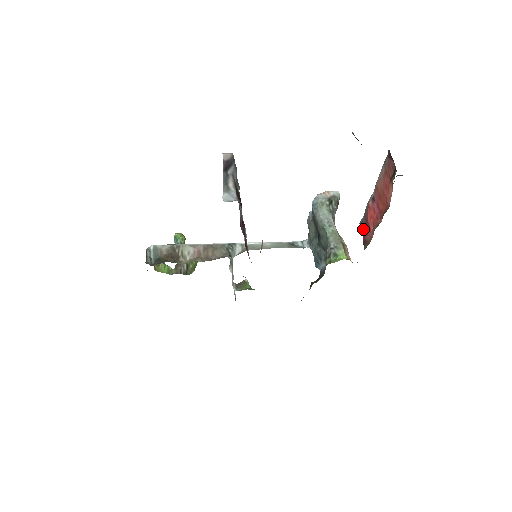
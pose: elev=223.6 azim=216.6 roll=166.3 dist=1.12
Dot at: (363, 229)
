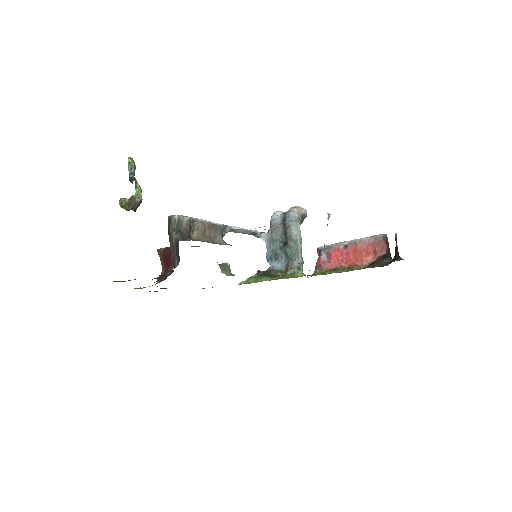
Dot at: (320, 255)
